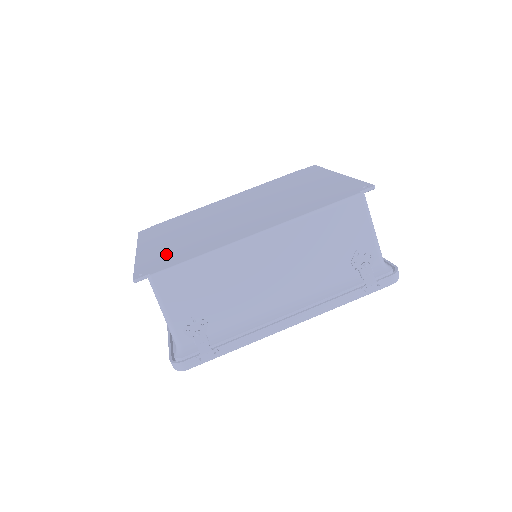
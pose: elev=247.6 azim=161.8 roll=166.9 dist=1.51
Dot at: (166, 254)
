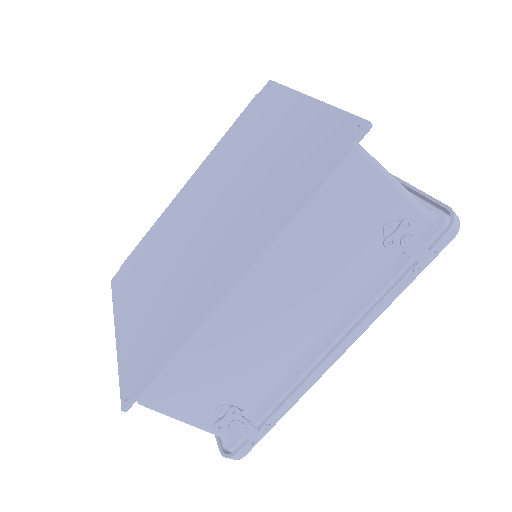
Dot at: (145, 342)
